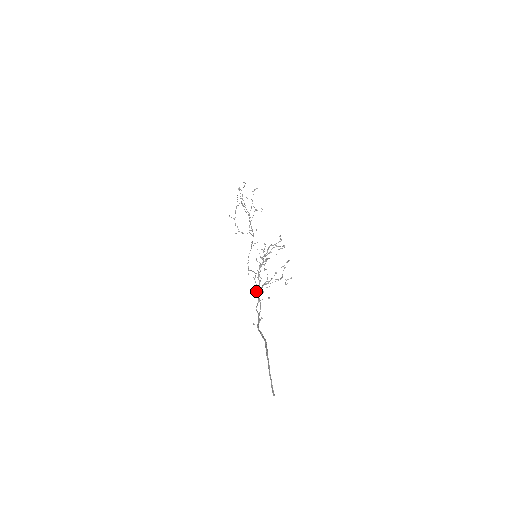
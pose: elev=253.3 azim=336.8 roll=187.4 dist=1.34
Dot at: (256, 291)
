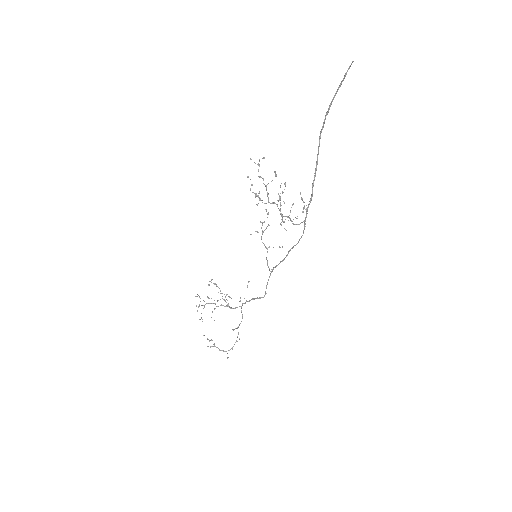
Dot at: (283, 259)
